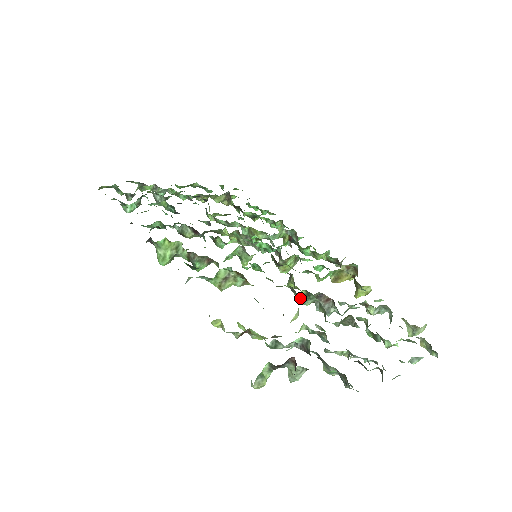
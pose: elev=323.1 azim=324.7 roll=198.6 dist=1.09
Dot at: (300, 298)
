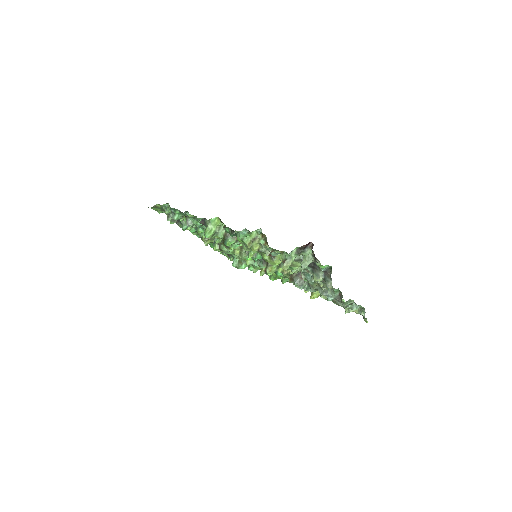
Dot at: occluded
